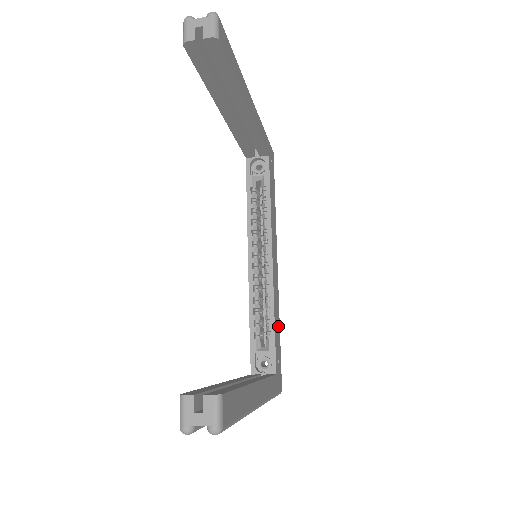
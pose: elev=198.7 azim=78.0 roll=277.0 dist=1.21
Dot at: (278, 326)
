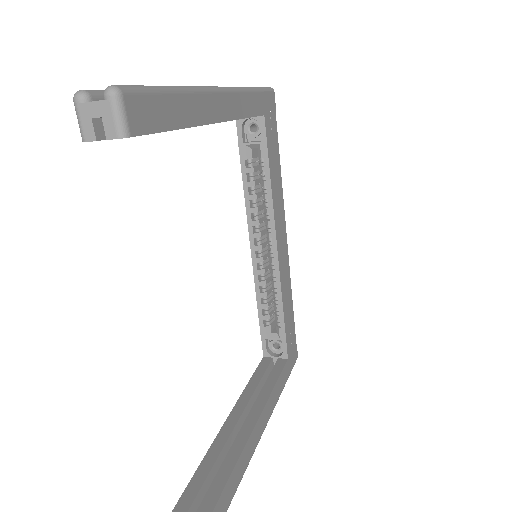
Dot at: (290, 305)
